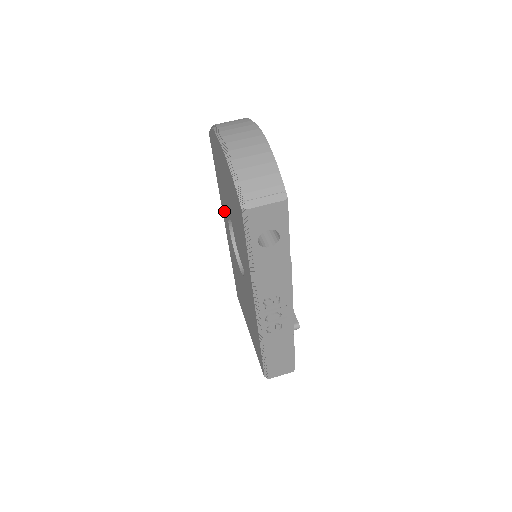
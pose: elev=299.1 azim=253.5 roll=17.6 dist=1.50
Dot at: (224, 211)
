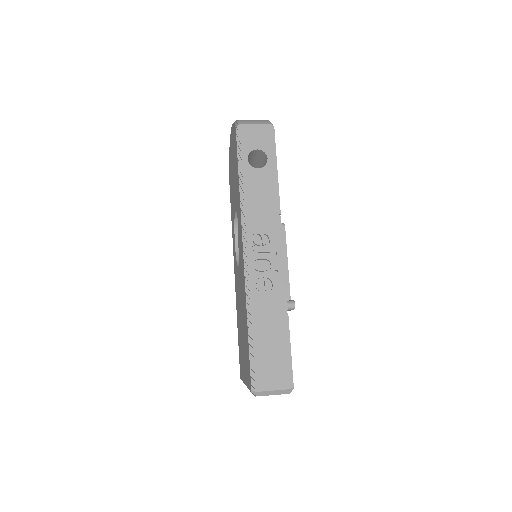
Dot at: (233, 237)
